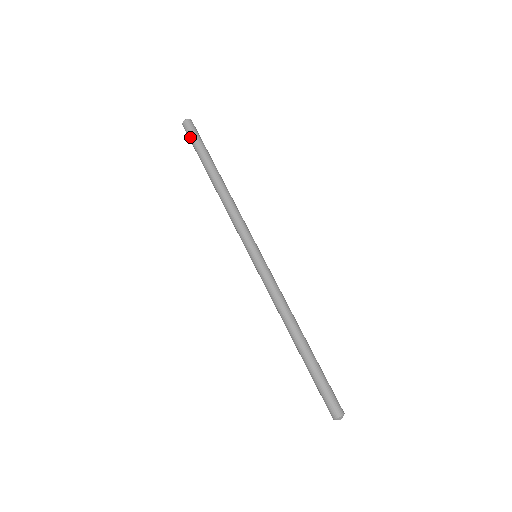
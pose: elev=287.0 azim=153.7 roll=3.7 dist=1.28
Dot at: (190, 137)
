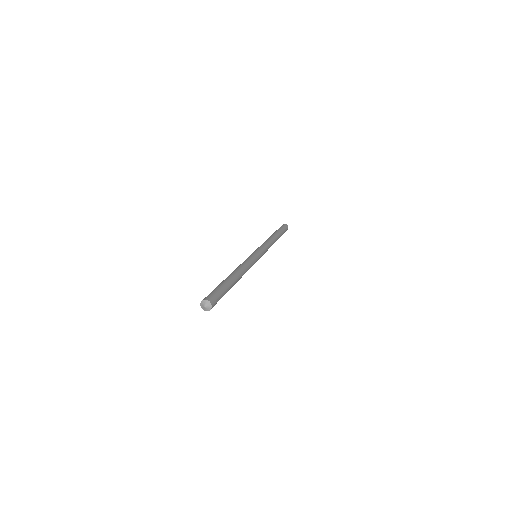
Dot at: (282, 226)
